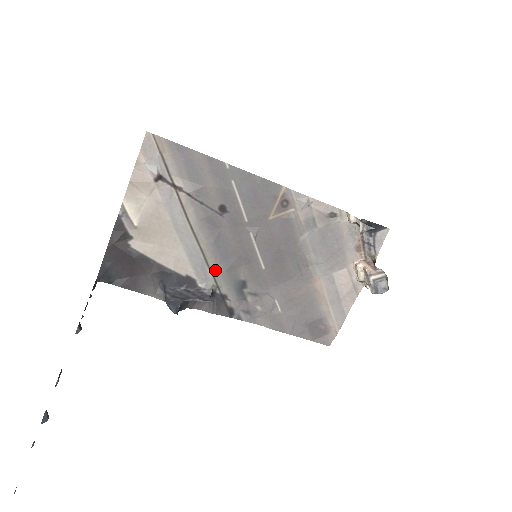
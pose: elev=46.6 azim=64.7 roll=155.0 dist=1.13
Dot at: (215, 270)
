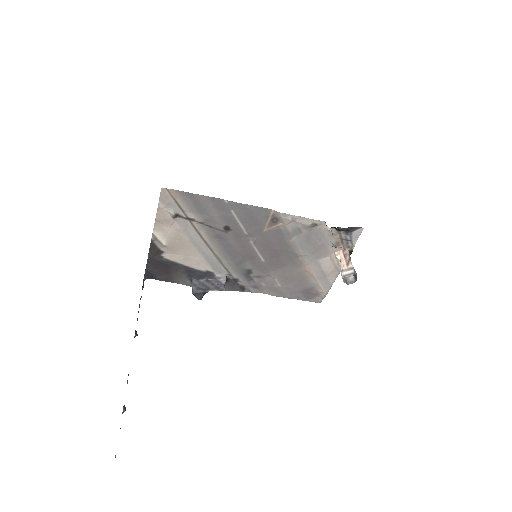
Dot at: (227, 265)
